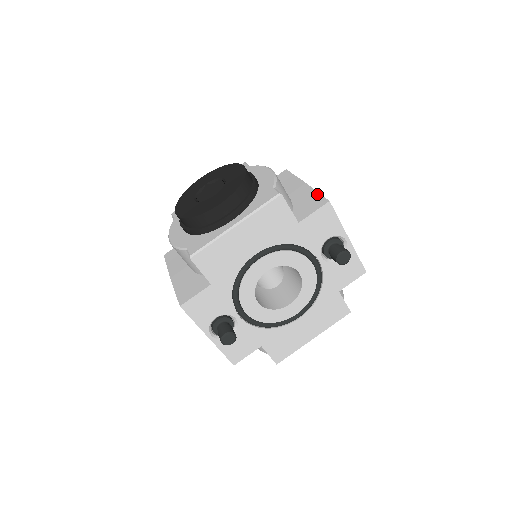
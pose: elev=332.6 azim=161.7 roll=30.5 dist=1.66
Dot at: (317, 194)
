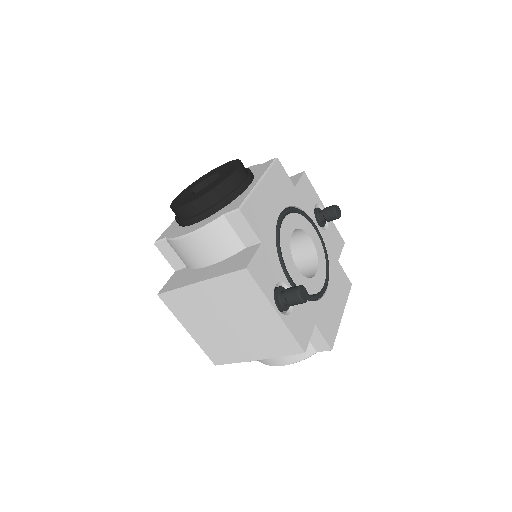
Dot at: occluded
